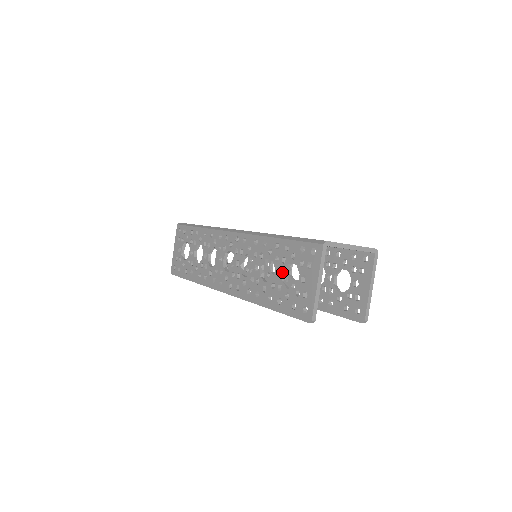
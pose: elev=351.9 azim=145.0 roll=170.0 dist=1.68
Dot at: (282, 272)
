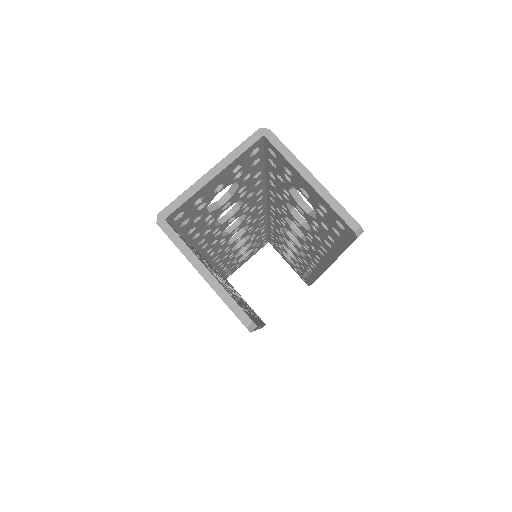
Dot at: occluded
